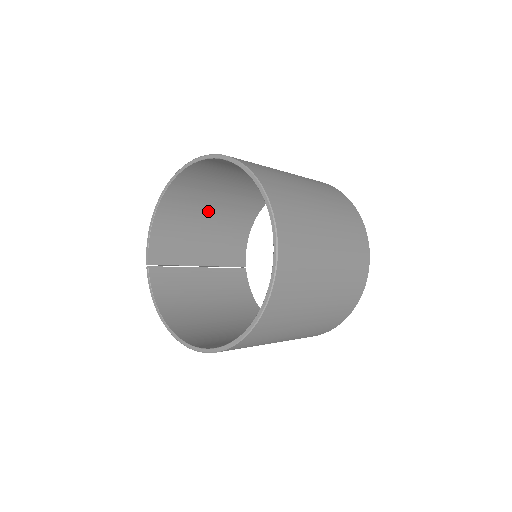
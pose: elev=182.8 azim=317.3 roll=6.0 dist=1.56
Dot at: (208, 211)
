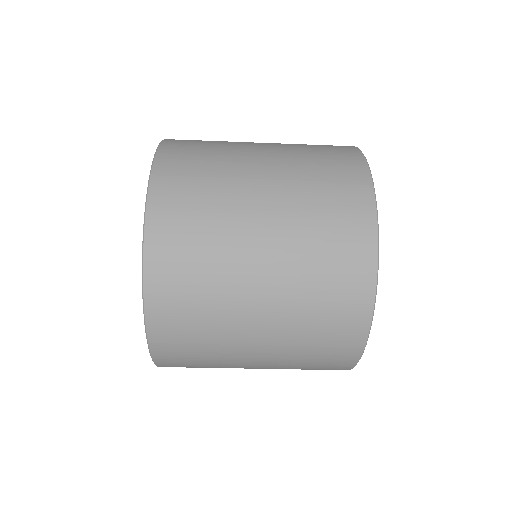
Dot at: occluded
